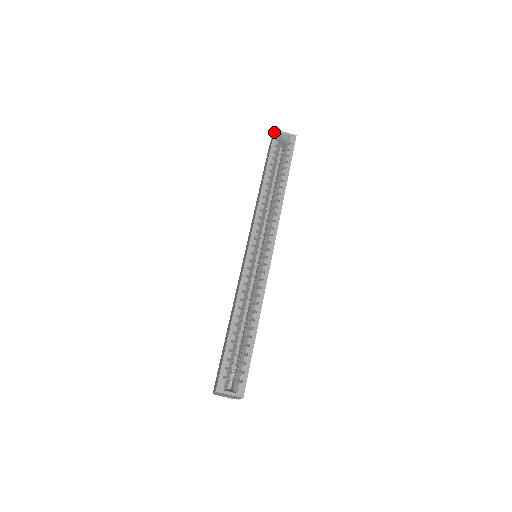
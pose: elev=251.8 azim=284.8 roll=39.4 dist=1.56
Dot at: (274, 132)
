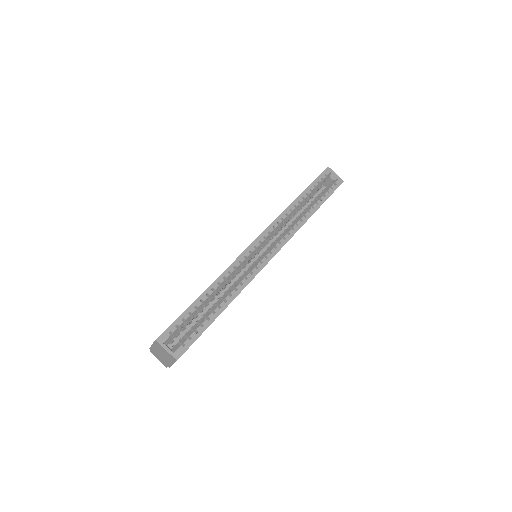
Dot at: (326, 168)
